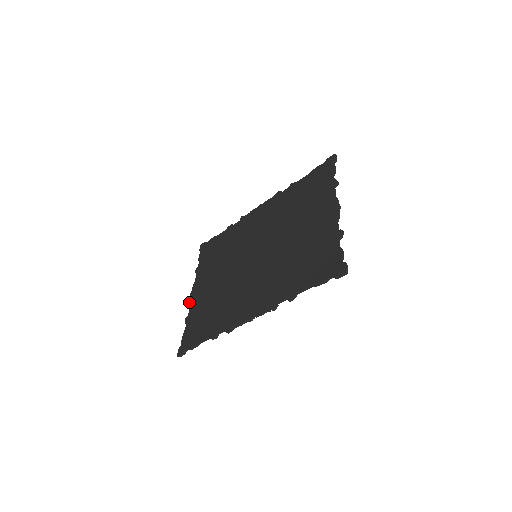
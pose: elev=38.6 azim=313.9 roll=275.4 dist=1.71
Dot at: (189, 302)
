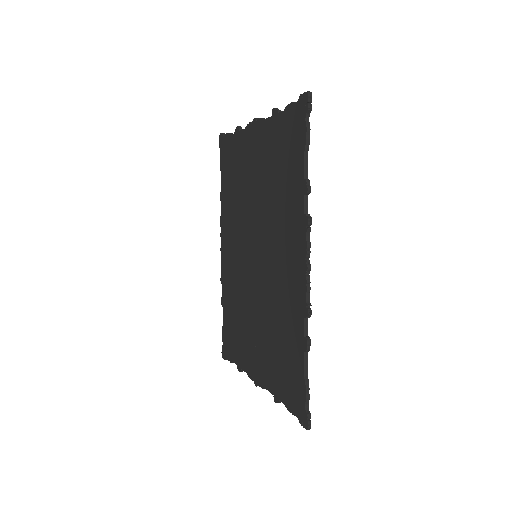
Dot at: occluded
